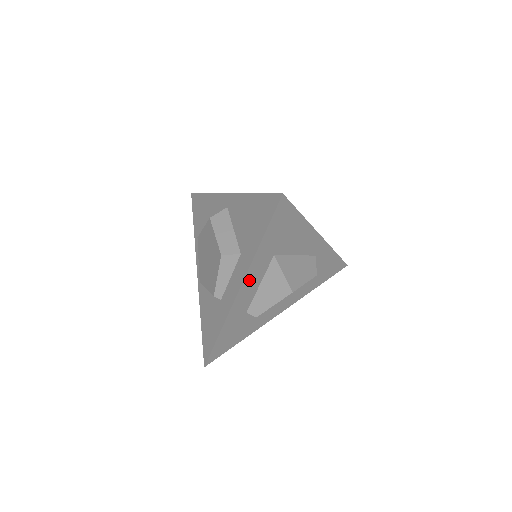
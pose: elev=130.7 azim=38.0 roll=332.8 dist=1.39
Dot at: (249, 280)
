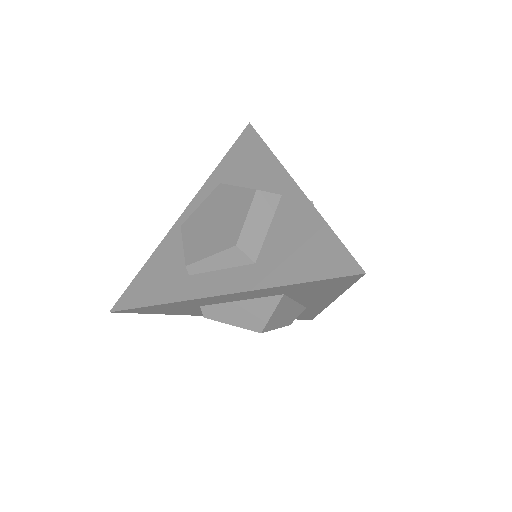
Dot at: (238, 295)
